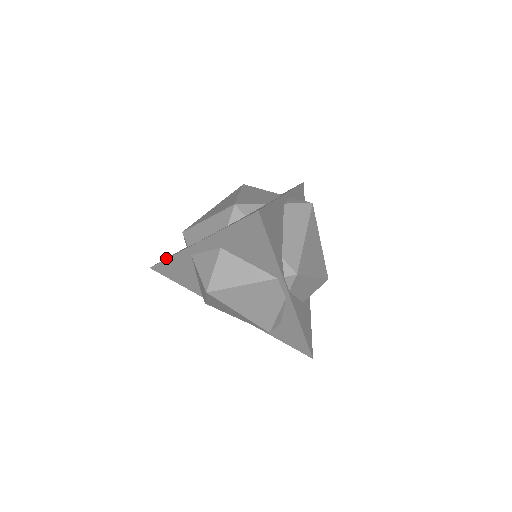
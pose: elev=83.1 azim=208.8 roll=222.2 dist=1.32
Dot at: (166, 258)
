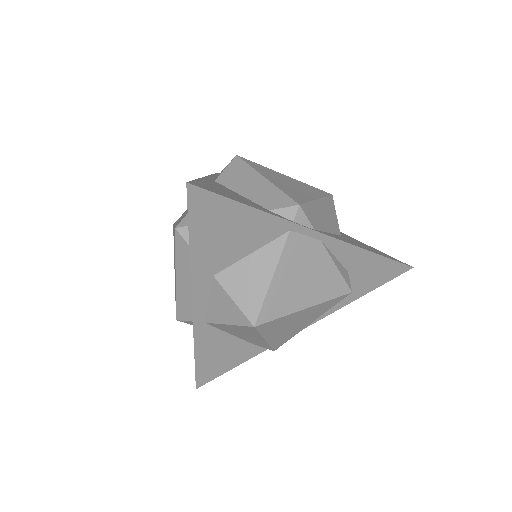
Dot at: occluded
